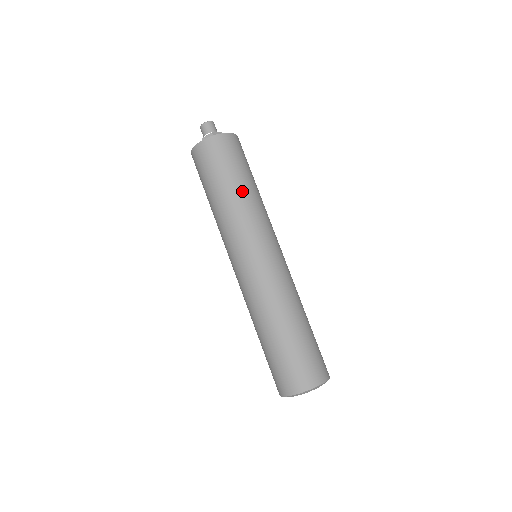
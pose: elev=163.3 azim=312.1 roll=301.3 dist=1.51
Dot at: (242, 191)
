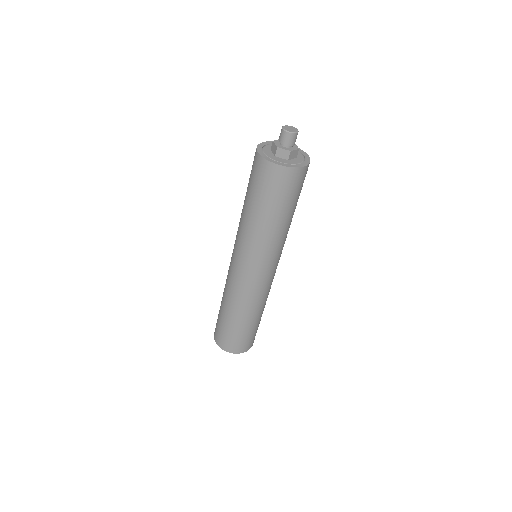
Dot at: (281, 224)
